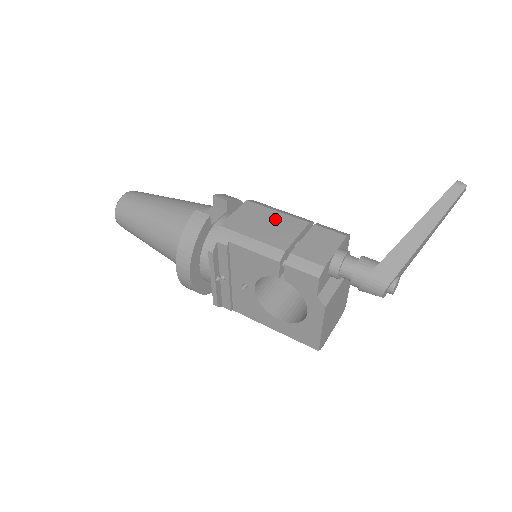
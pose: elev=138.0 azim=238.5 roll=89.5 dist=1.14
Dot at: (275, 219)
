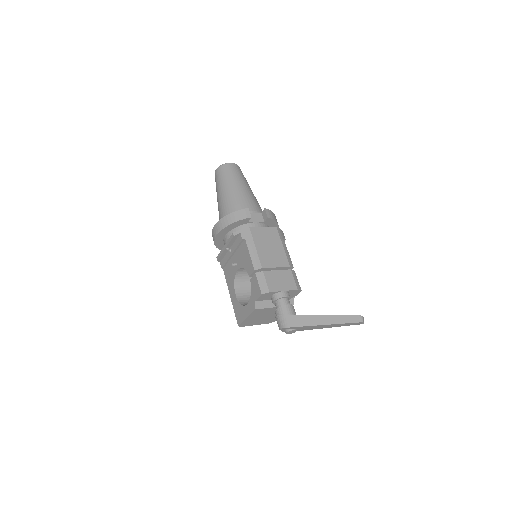
Dot at: (277, 249)
